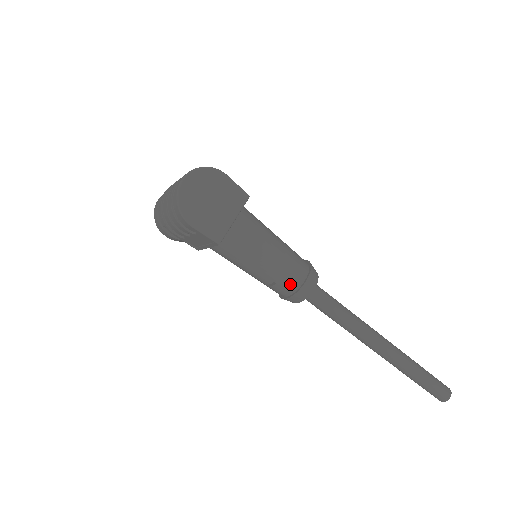
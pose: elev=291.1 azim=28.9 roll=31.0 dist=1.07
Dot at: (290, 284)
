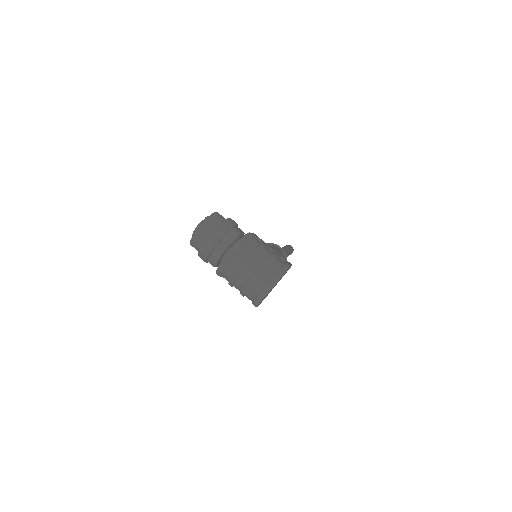
Dot at: occluded
